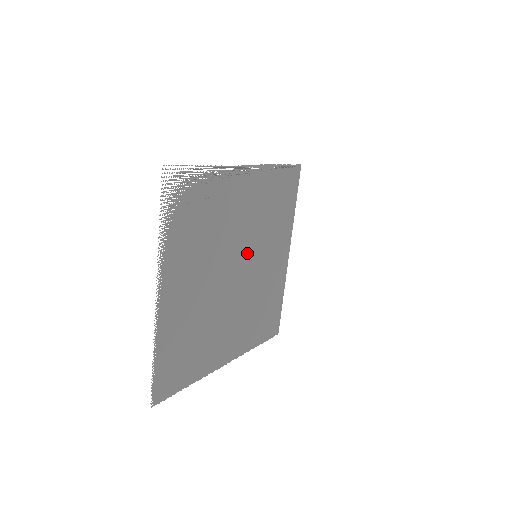
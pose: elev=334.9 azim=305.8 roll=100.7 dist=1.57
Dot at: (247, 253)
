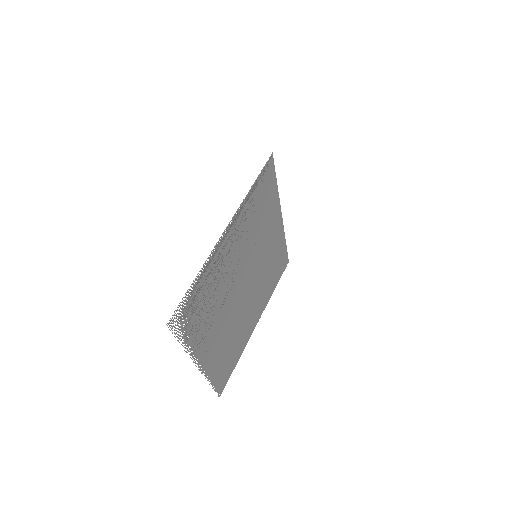
Dot at: (248, 264)
